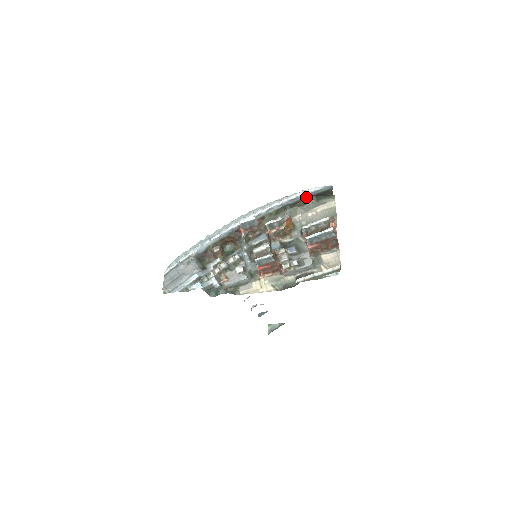
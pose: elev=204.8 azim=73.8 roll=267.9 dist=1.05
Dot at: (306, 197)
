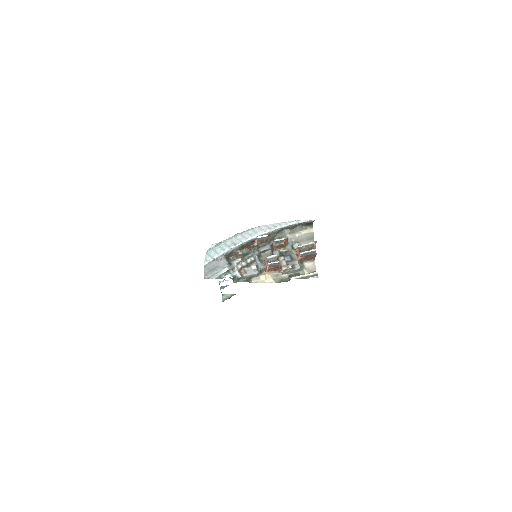
Dot at: (297, 224)
